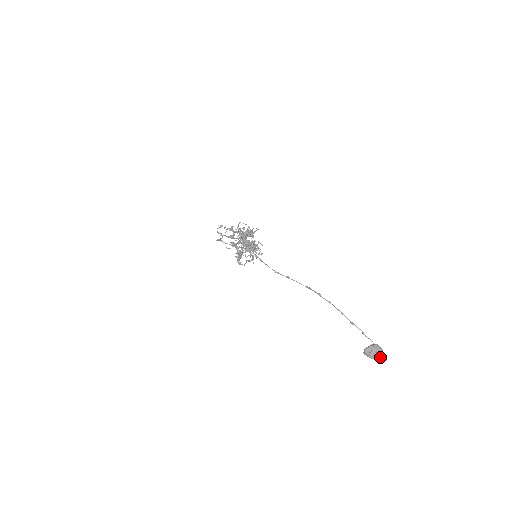
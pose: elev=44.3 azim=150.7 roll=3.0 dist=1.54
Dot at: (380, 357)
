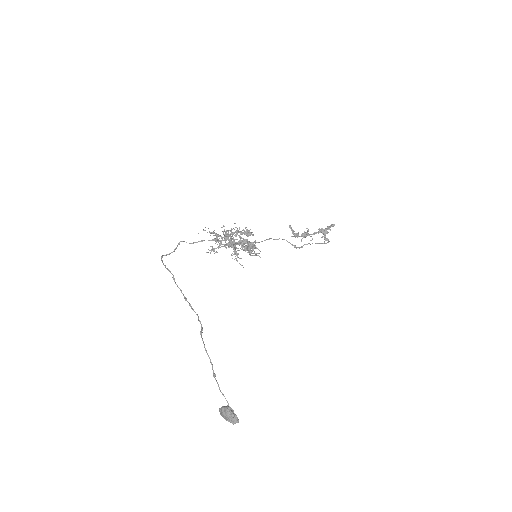
Dot at: (232, 423)
